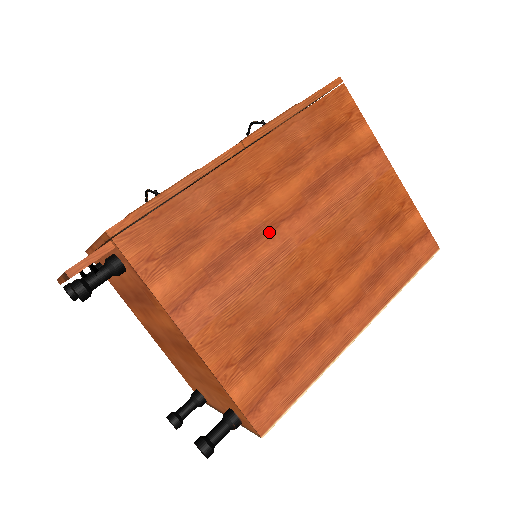
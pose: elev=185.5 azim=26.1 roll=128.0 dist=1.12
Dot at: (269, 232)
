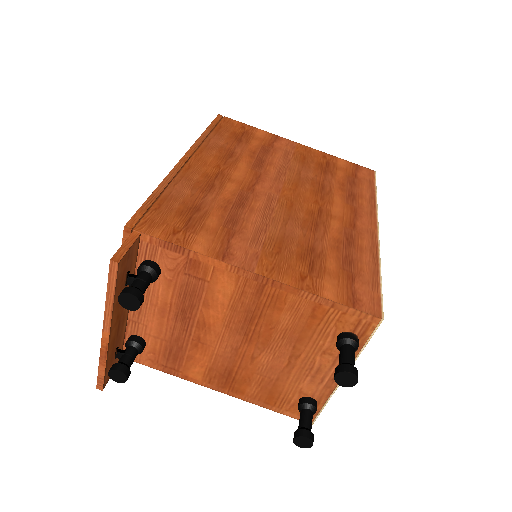
Dot at: (250, 194)
